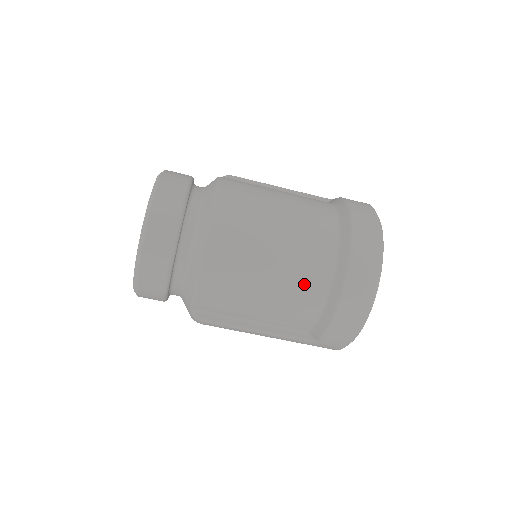
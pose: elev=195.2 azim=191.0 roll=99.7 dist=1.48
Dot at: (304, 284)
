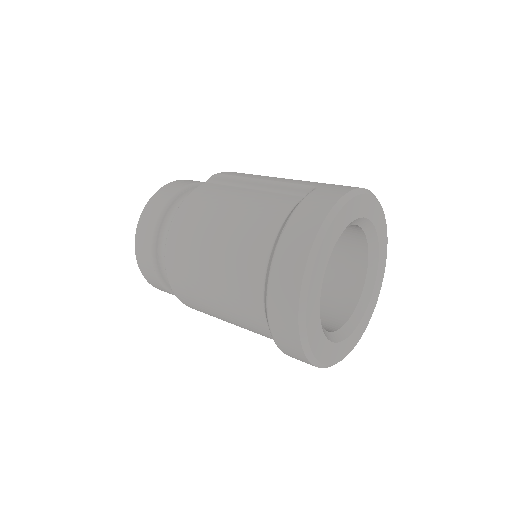
Dot at: (247, 320)
